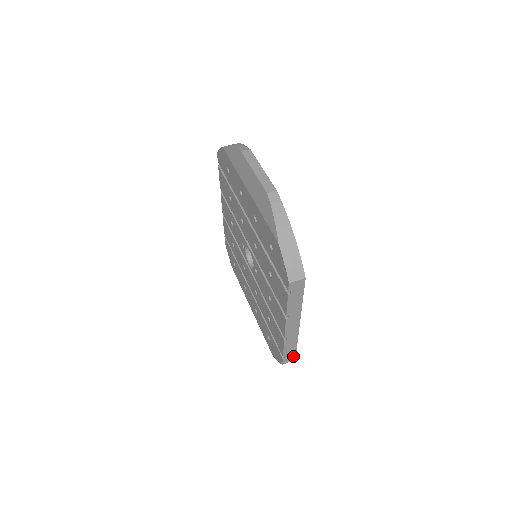
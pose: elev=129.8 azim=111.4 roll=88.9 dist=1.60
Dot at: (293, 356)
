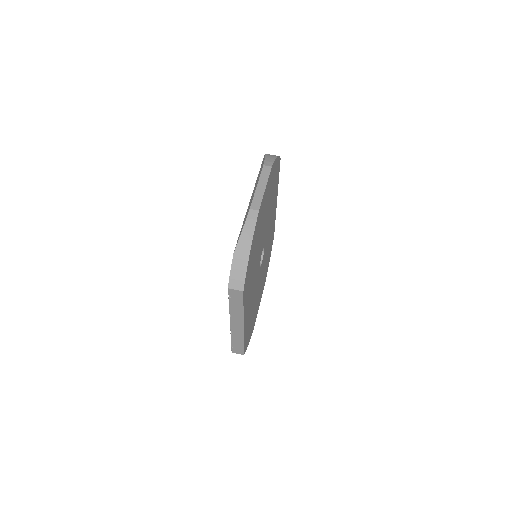
Dot at: (241, 351)
